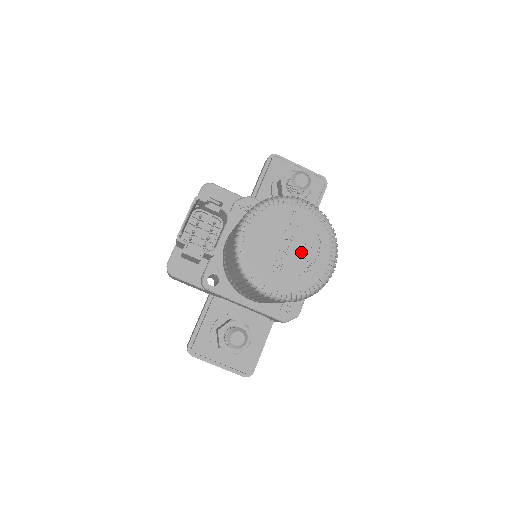
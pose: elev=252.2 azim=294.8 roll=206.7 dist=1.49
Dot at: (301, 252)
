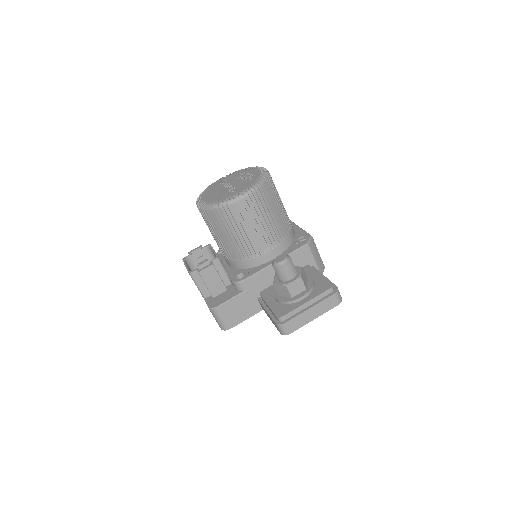
Dot at: (239, 180)
